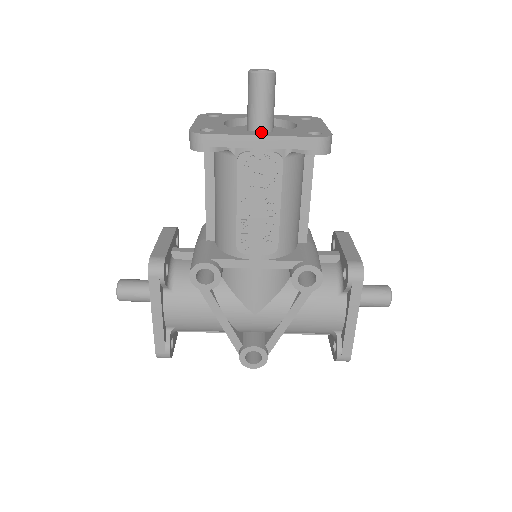
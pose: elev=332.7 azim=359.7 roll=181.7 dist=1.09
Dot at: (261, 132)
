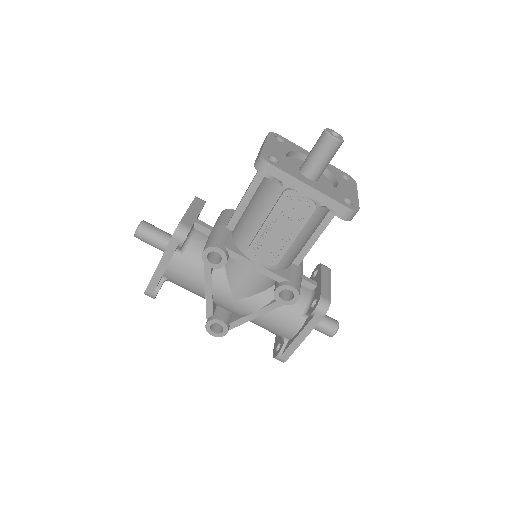
Dot at: (311, 182)
